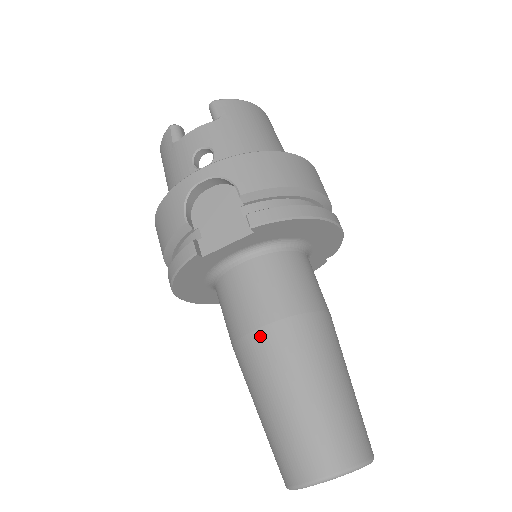
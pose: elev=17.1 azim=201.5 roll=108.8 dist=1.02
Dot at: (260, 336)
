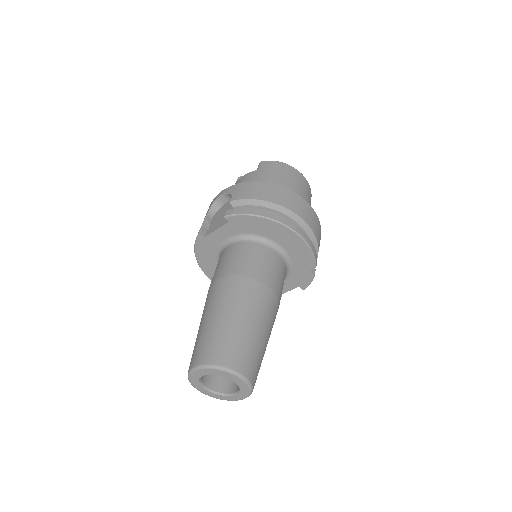
Dot at: (213, 285)
